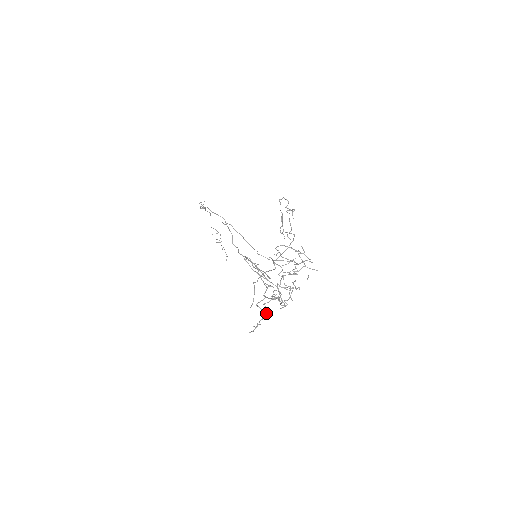
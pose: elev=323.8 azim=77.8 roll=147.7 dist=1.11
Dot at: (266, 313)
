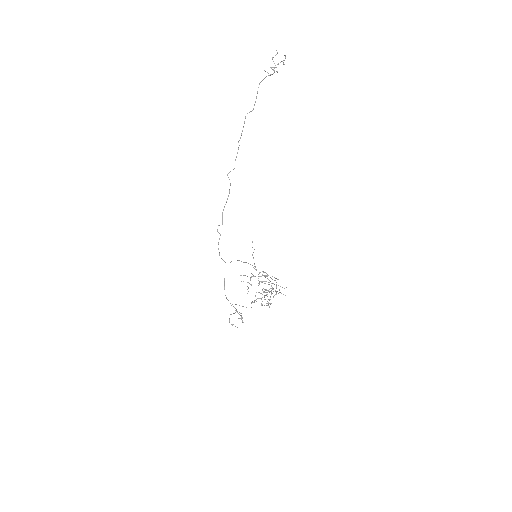
Dot at: (248, 288)
